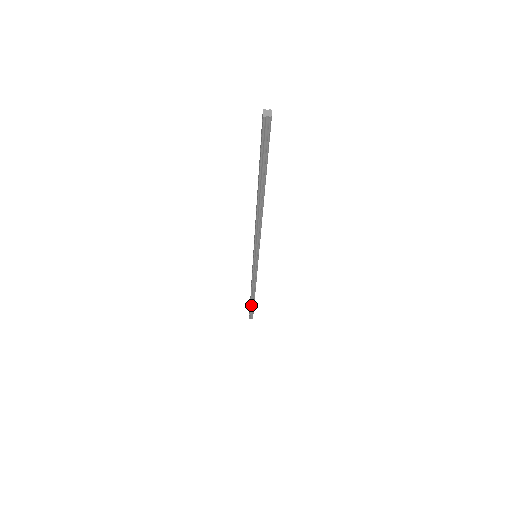
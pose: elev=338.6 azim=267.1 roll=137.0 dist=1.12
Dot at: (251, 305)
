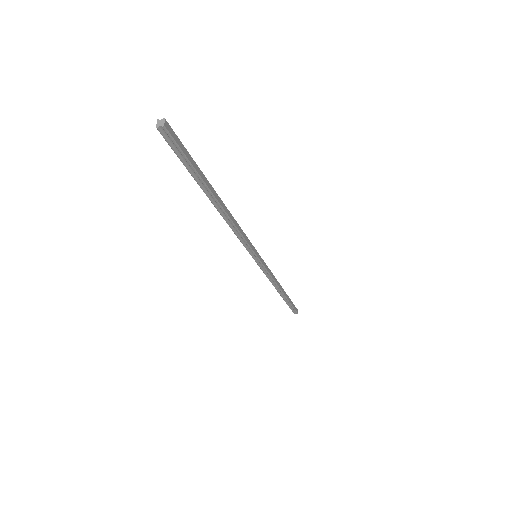
Dot at: (286, 301)
